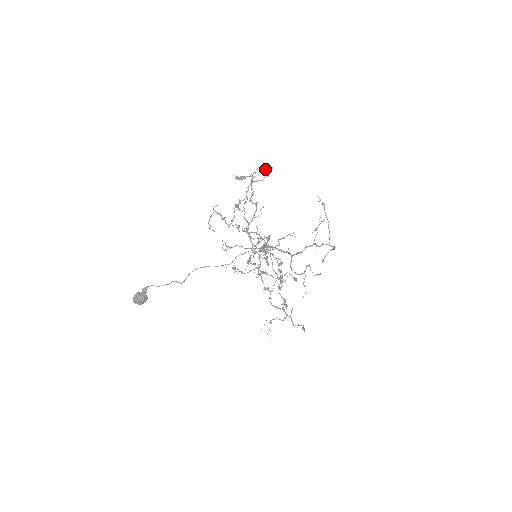
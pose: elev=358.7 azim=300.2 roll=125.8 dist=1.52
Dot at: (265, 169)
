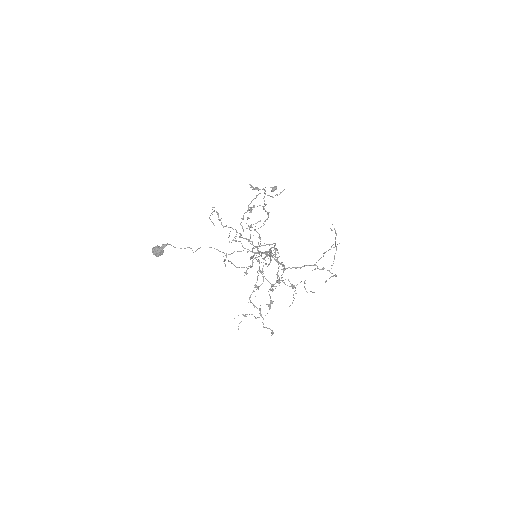
Dot at: (271, 190)
